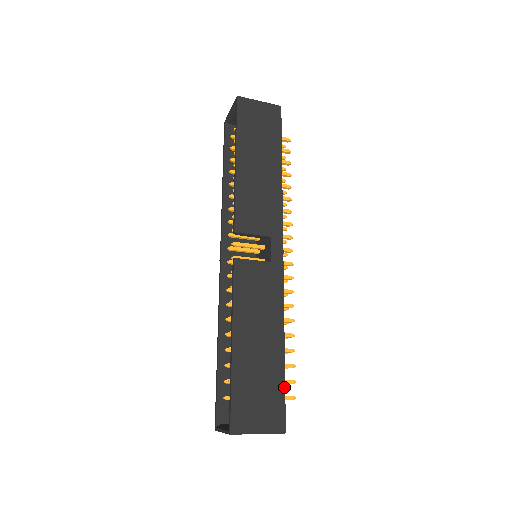
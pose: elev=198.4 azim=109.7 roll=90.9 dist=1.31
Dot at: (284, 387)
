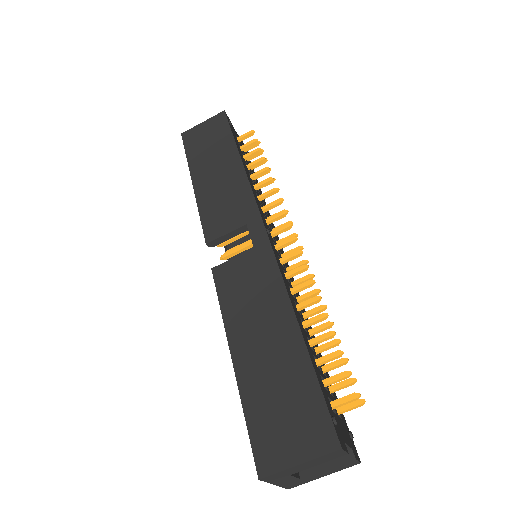
Dot at: (317, 383)
